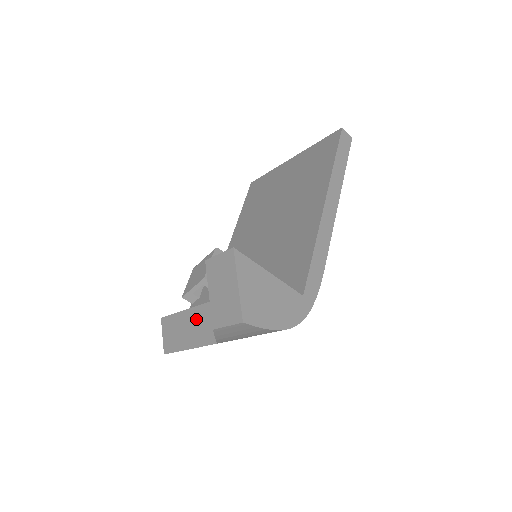
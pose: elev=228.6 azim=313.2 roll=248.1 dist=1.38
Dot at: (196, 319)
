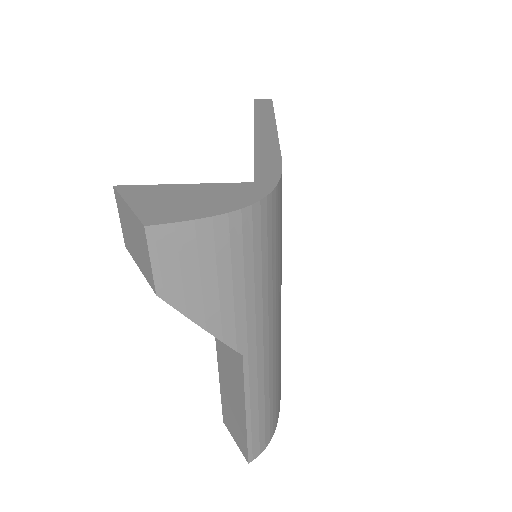
Dot at: (224, 365)
